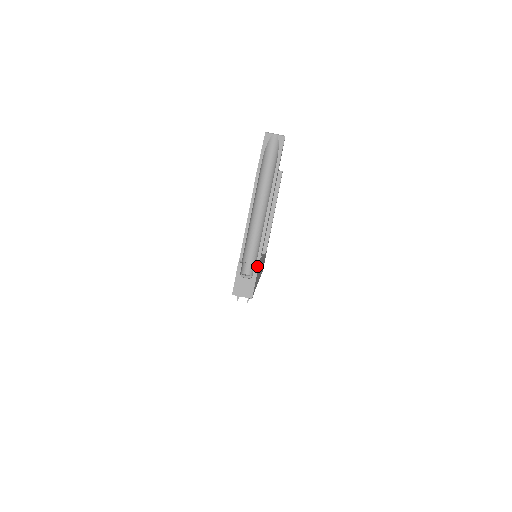
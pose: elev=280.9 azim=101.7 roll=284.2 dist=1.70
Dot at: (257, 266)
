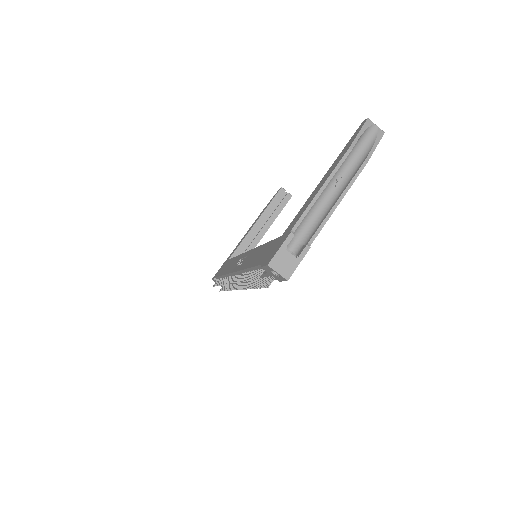
Dot at: (309, 246)
